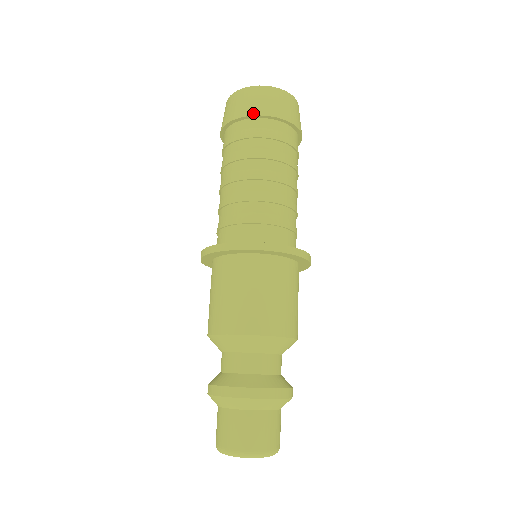
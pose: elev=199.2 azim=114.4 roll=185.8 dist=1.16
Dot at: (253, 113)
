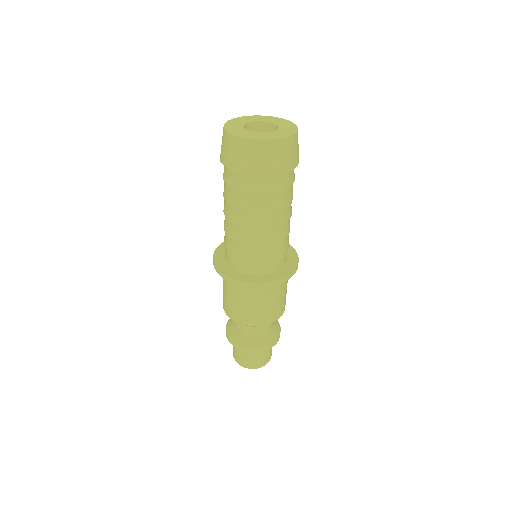
Dot at: (244, 171)
